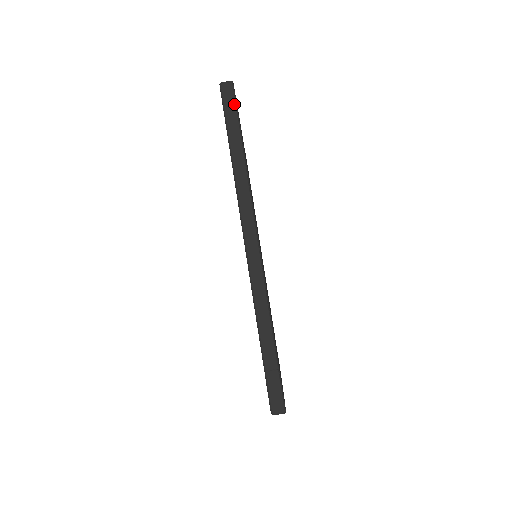
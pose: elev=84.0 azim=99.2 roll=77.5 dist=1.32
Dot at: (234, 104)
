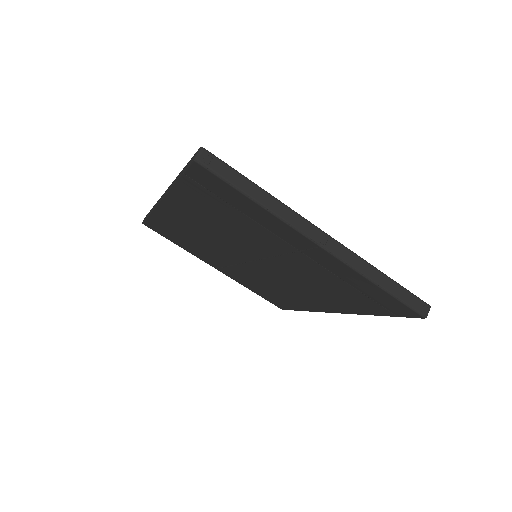
Dot at: occluded
